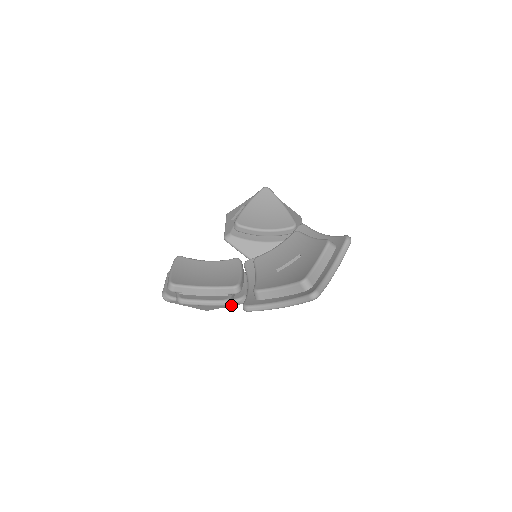
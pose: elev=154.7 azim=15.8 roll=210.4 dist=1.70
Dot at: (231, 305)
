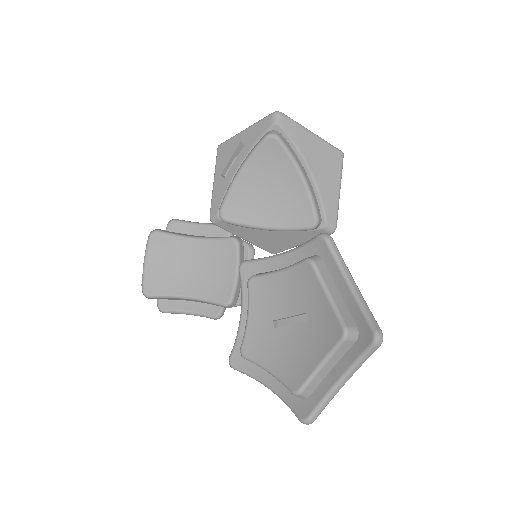
Dot at: occluded
